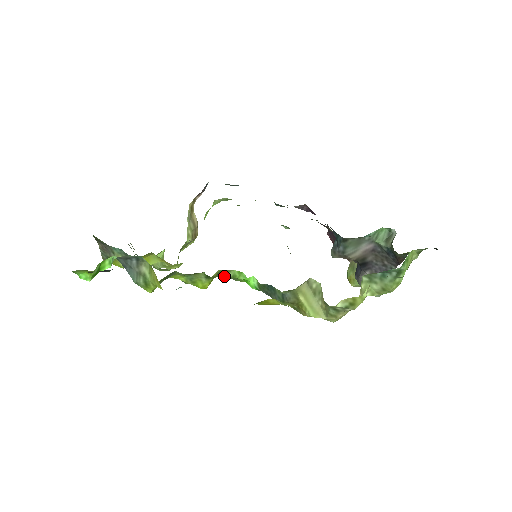
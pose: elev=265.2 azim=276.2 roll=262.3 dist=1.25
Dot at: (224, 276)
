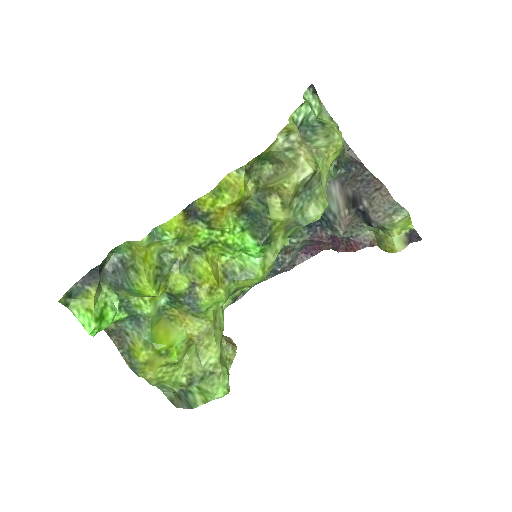
Dot at: (236, 280)
